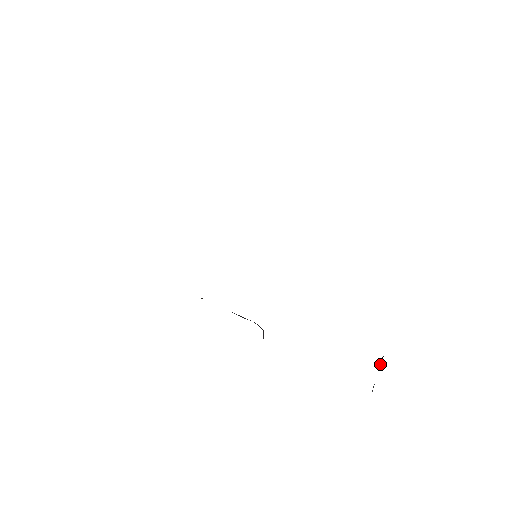
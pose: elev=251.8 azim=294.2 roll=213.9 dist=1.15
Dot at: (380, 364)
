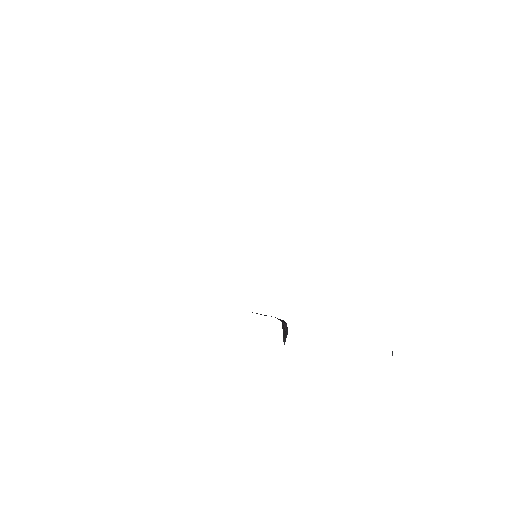
Dot at: occluded
